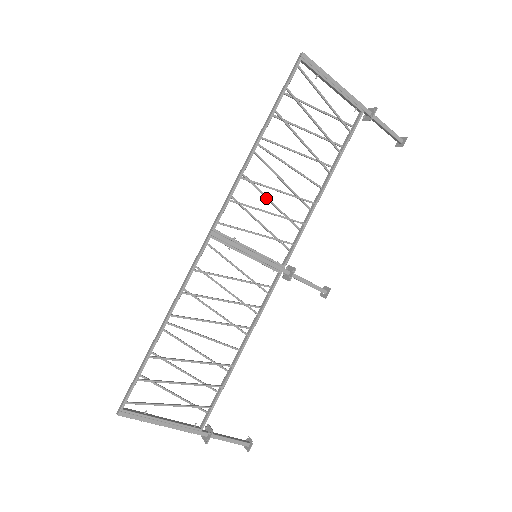
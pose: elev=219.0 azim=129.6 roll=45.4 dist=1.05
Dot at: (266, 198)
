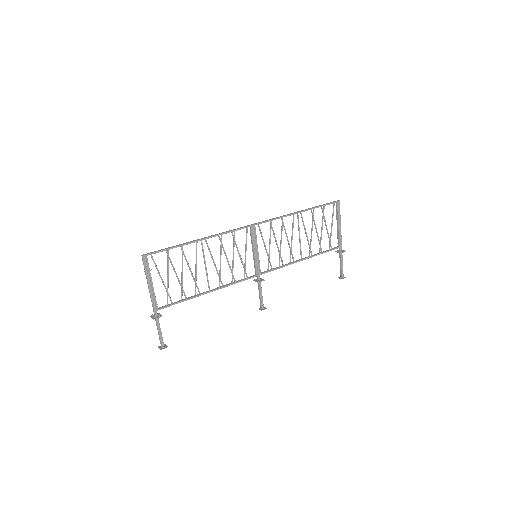
Dot at: (281, 237)
